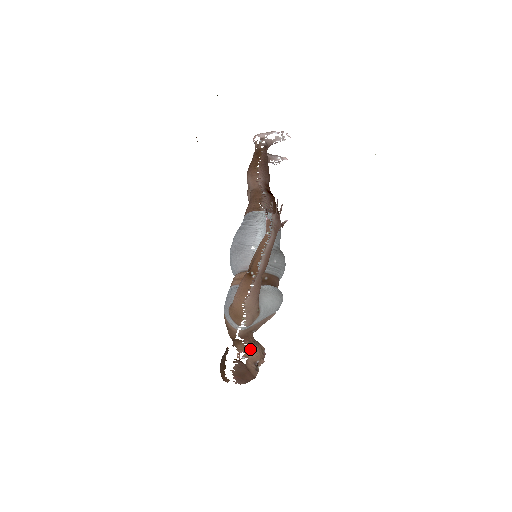
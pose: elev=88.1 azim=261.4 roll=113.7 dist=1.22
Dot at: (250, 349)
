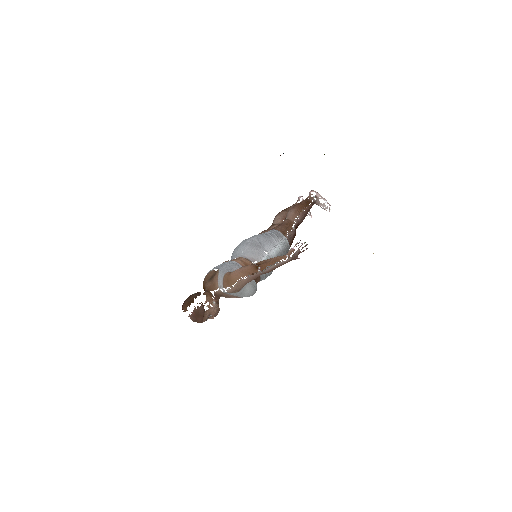
Dot at: (214, 305)
